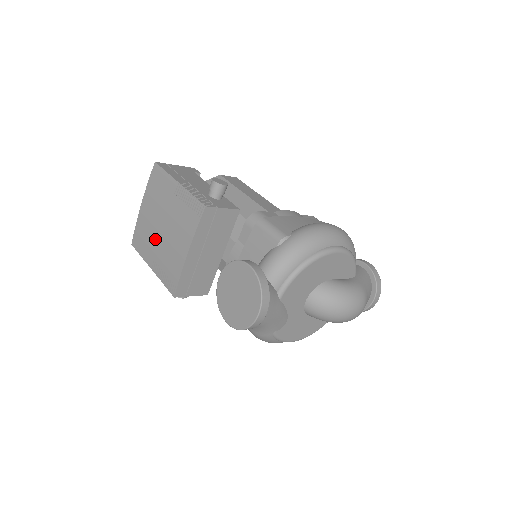
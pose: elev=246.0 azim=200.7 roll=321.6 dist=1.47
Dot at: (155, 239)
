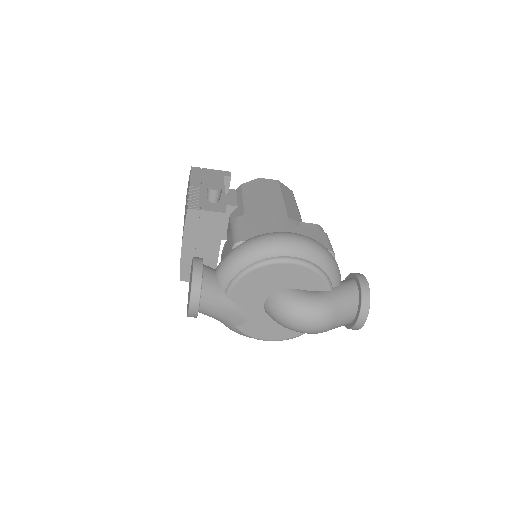
Dot at: occluded
